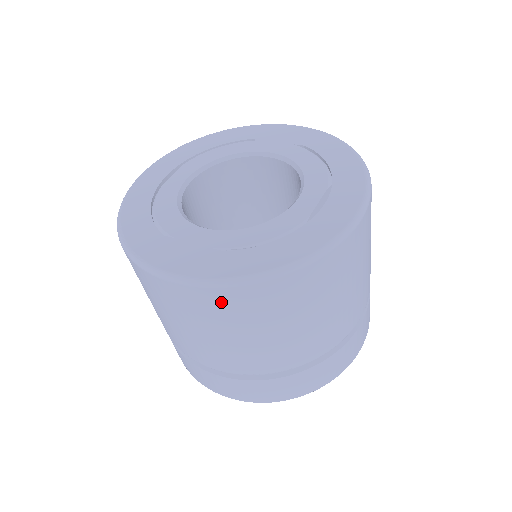
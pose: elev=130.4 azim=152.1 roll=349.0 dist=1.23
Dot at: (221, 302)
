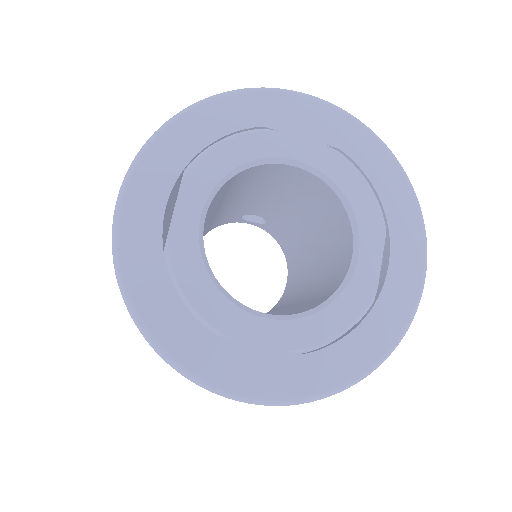
Dot at: occluded
